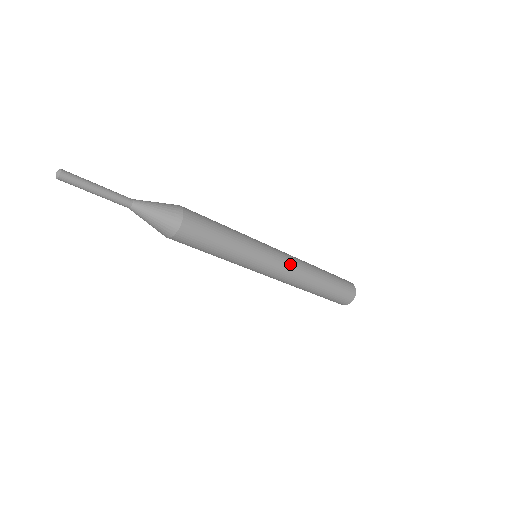
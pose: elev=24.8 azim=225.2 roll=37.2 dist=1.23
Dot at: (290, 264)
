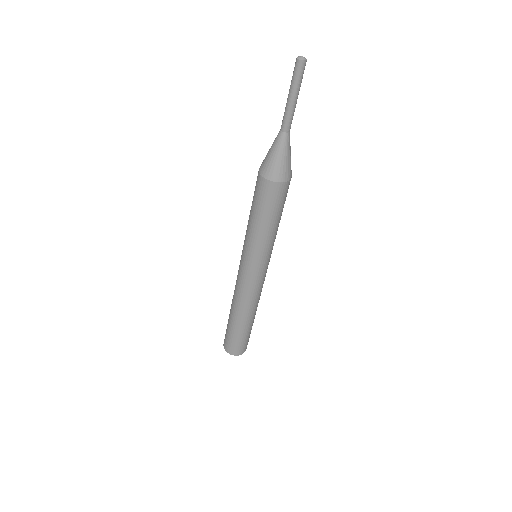
Dot at: (261, 287)
